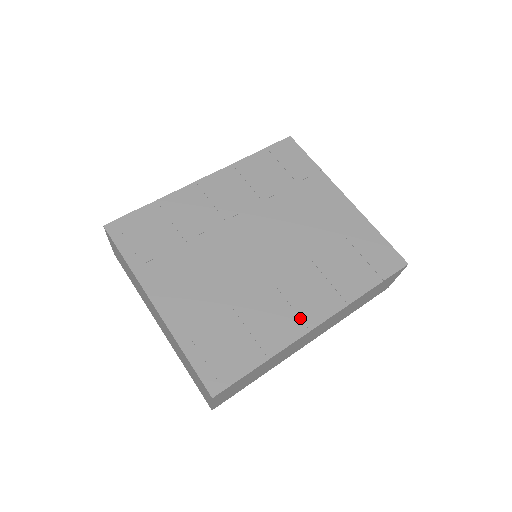
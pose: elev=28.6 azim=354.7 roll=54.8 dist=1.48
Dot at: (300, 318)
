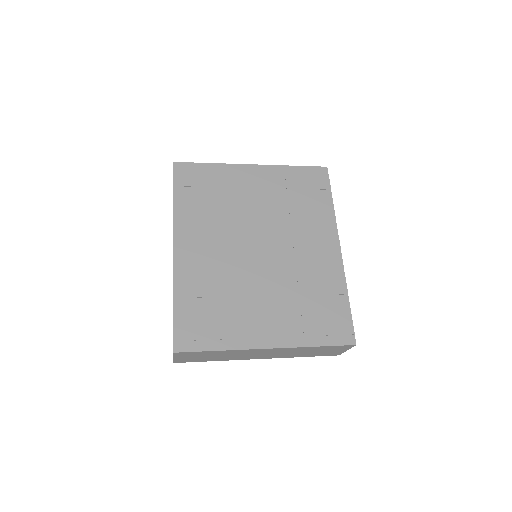
Dot at: (330, 257)
